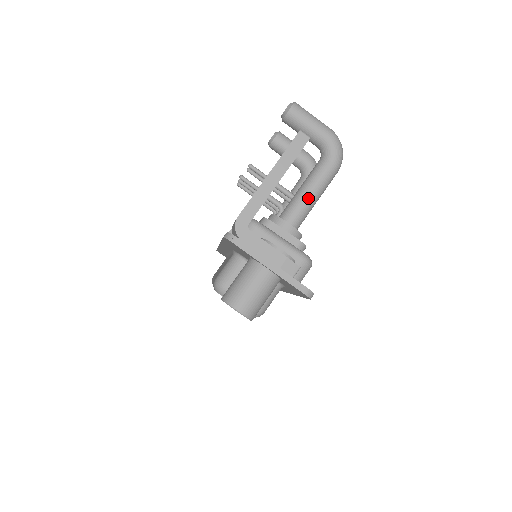
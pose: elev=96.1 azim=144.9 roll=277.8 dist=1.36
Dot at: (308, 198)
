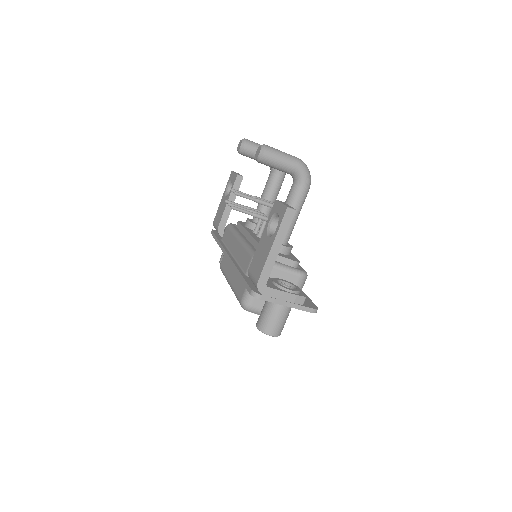
Dot at: (292, 220)
